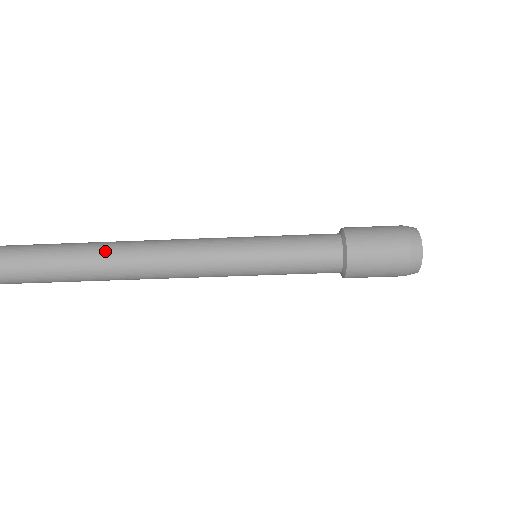
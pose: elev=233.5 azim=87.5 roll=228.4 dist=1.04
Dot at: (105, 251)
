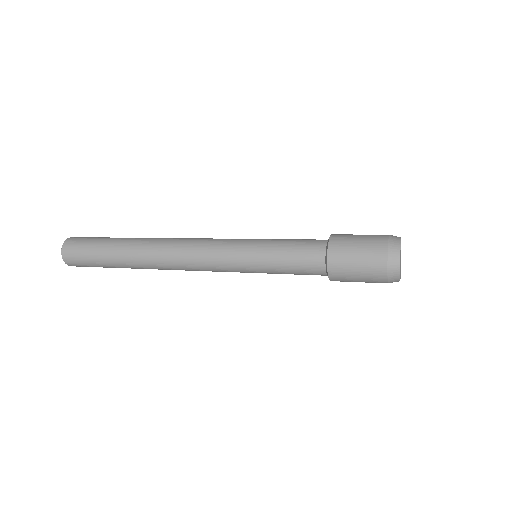
Dot at: occluded
